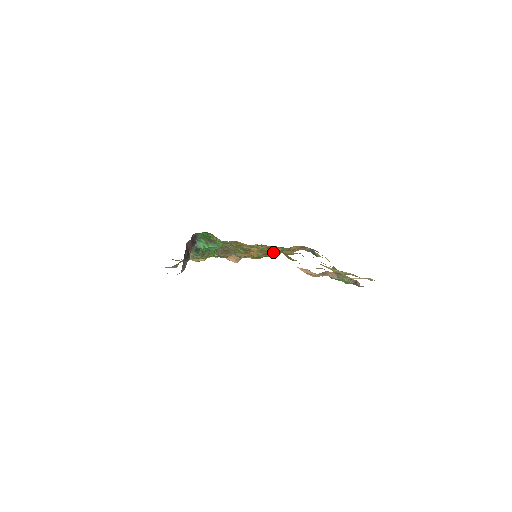
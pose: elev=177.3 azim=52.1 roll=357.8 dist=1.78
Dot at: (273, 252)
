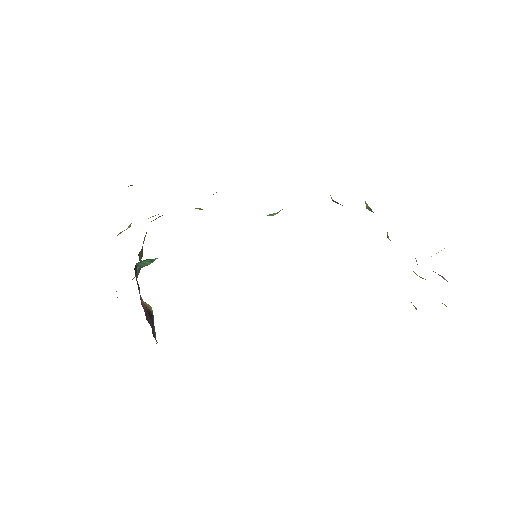
Dot at: occluded
